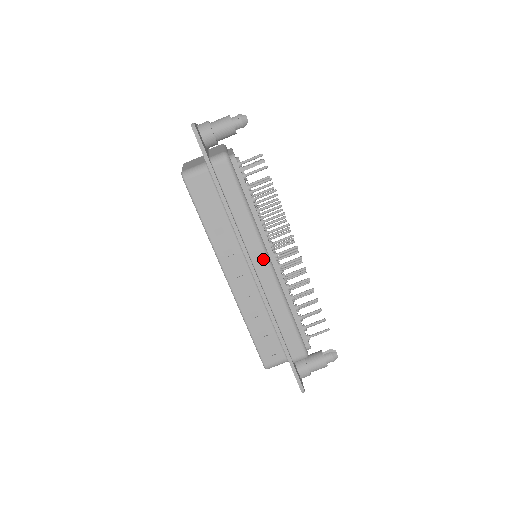
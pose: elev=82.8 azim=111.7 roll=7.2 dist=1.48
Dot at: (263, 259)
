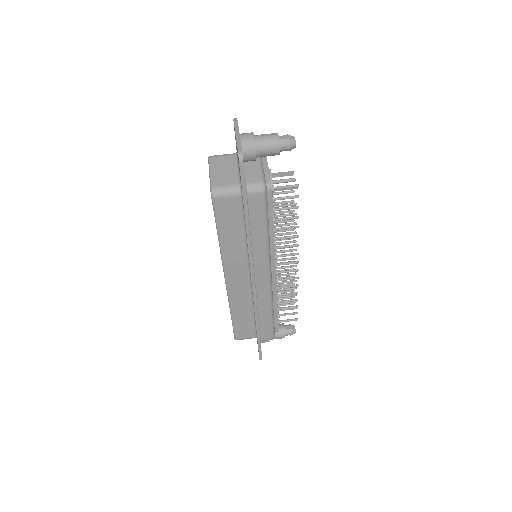
Dot at: (265, 274)
